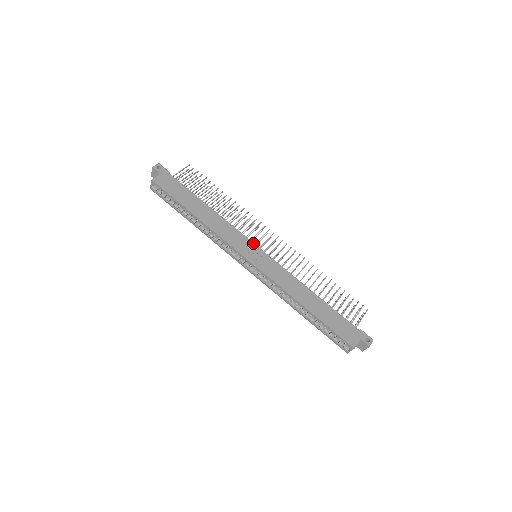
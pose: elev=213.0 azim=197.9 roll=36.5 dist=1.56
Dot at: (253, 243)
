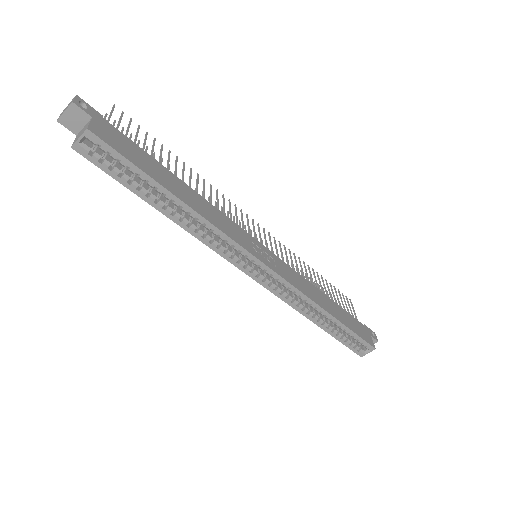
Dot at: (252, 237)
